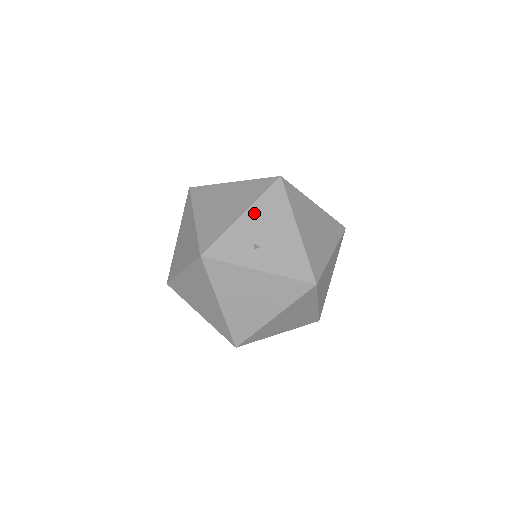
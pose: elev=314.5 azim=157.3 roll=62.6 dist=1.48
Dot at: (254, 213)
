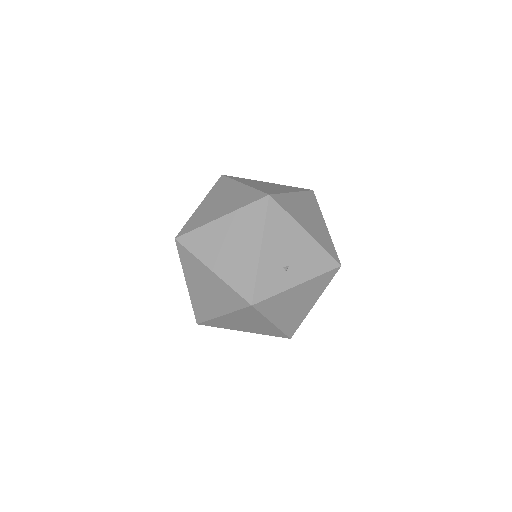
Dot at: (269, 242)
